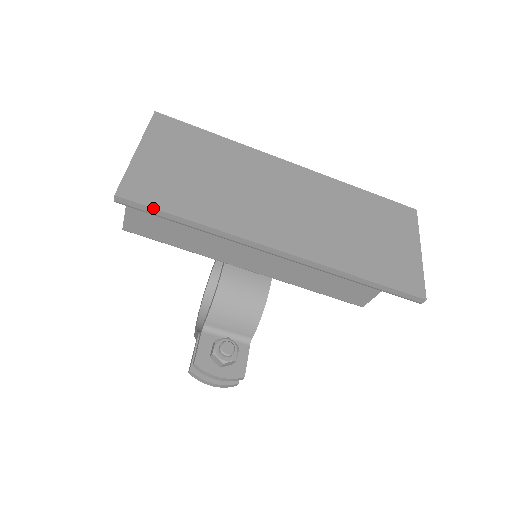
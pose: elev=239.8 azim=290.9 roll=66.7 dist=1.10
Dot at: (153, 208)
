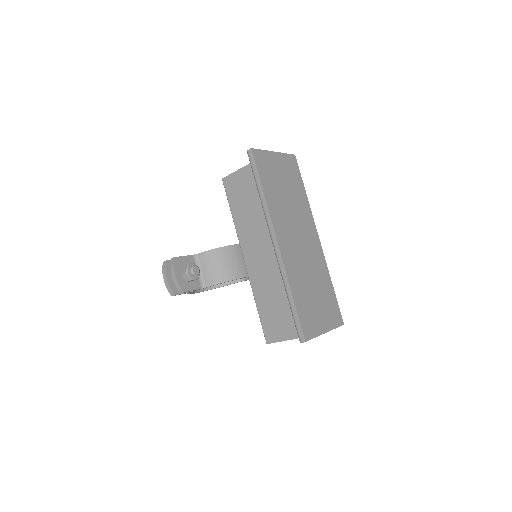
Dot at: (257, 169)
